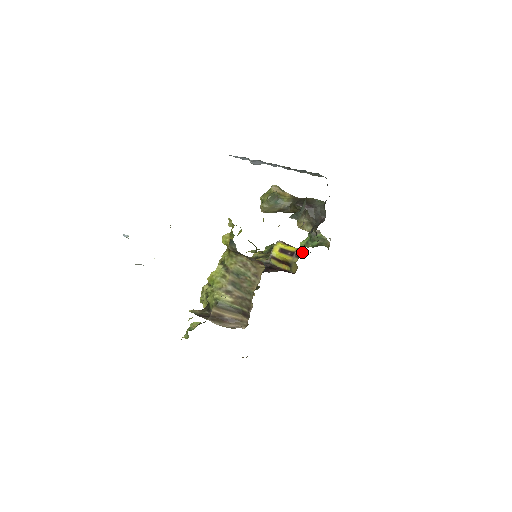
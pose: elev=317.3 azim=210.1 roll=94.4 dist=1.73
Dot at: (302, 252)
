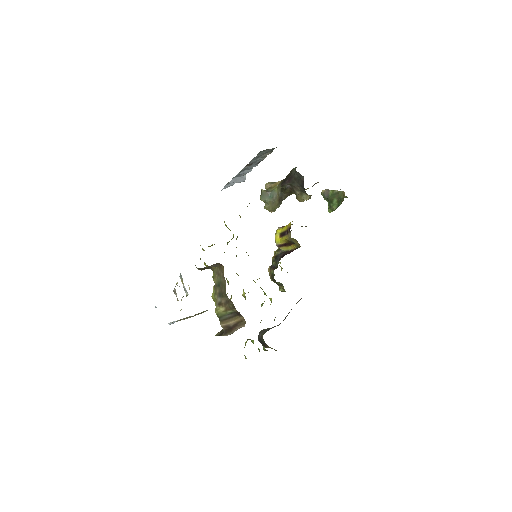
Dot at: (290, 225)
